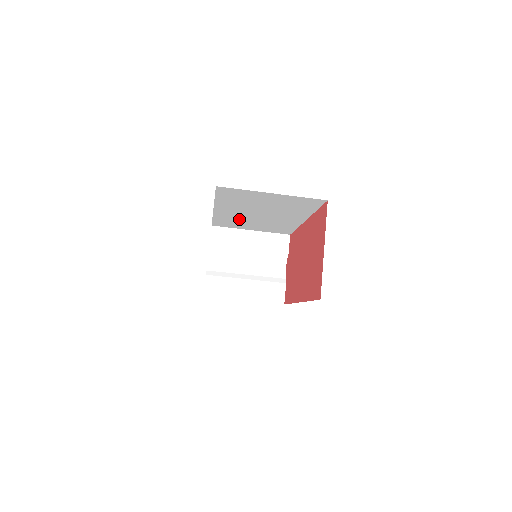
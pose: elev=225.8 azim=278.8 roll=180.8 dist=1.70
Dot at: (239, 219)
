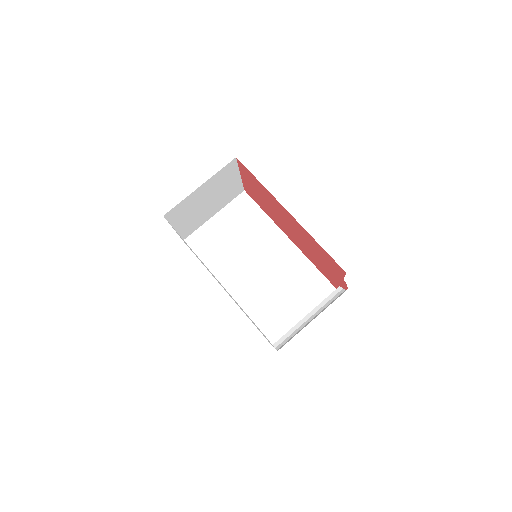
Dot at: (263, 296)
